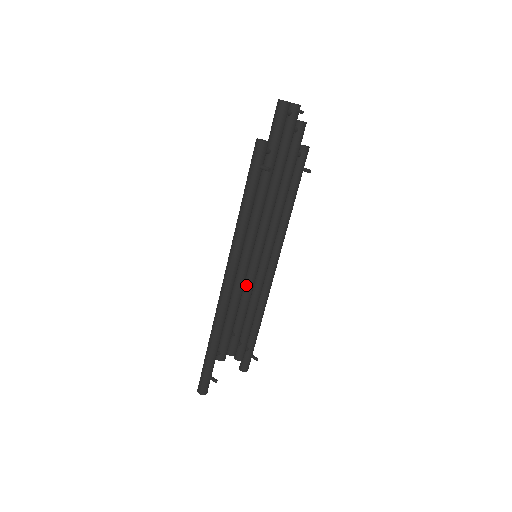
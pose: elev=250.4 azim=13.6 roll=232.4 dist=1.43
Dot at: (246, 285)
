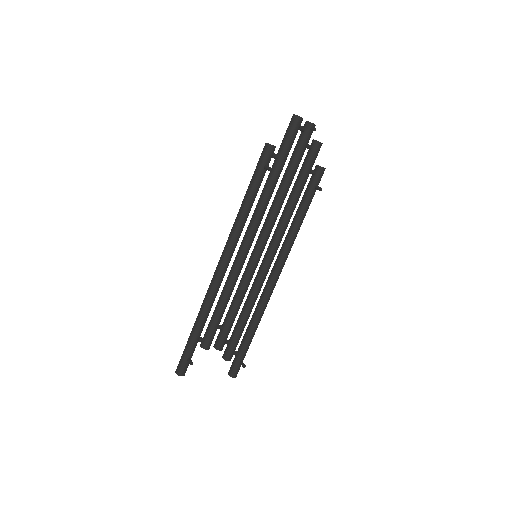
Dot at: (242, 281)
